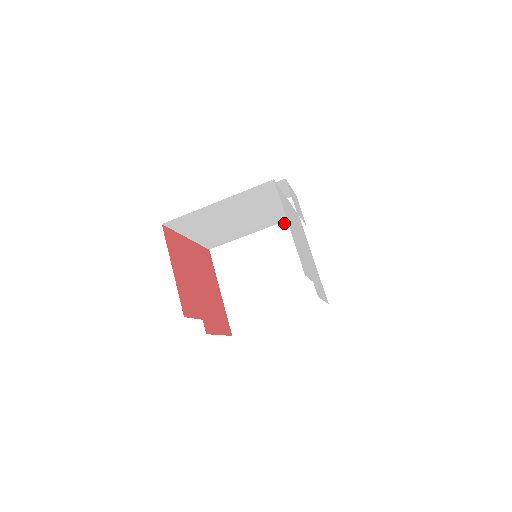
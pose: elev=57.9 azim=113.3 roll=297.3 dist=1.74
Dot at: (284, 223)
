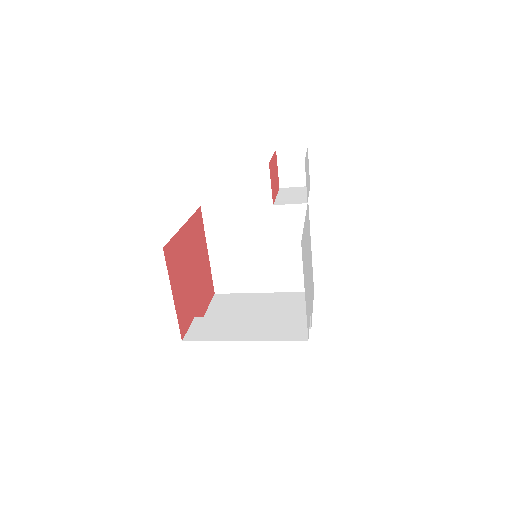
Dot at: occluded
